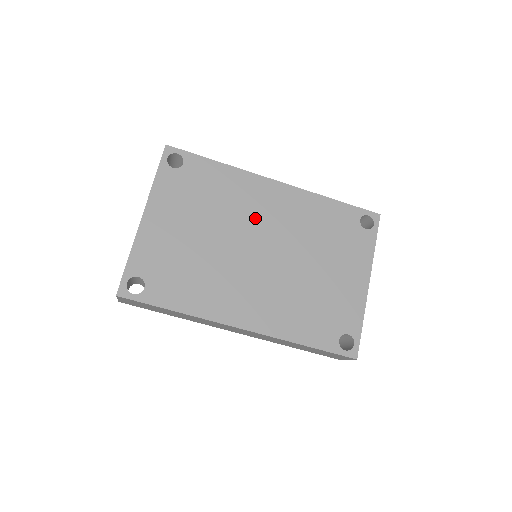
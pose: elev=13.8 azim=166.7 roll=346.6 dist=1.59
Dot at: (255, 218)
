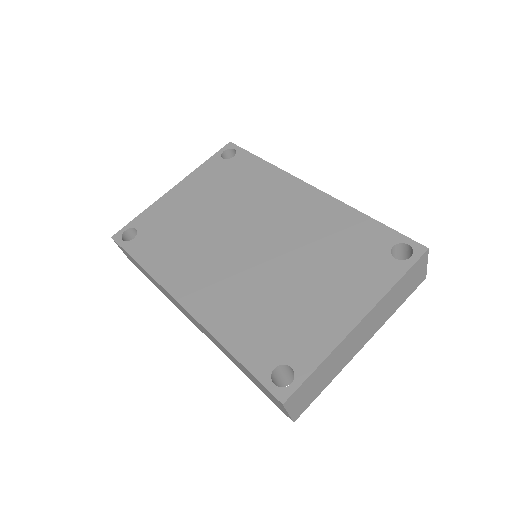
Dot at: (266, 212)
